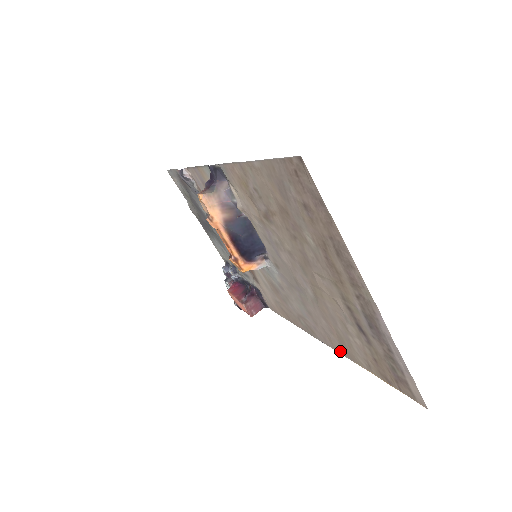
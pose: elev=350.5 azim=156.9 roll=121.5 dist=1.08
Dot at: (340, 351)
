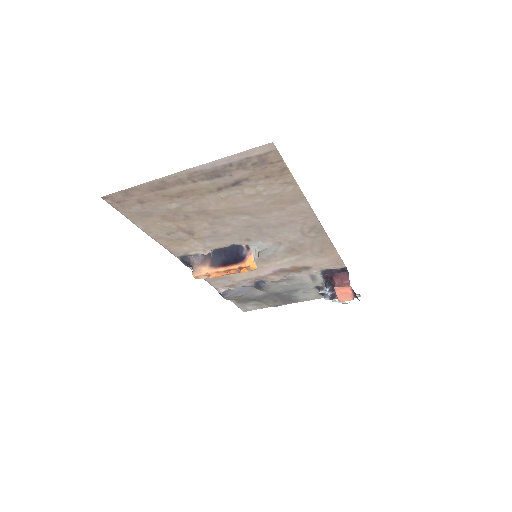
Dot at: (306, 206)
